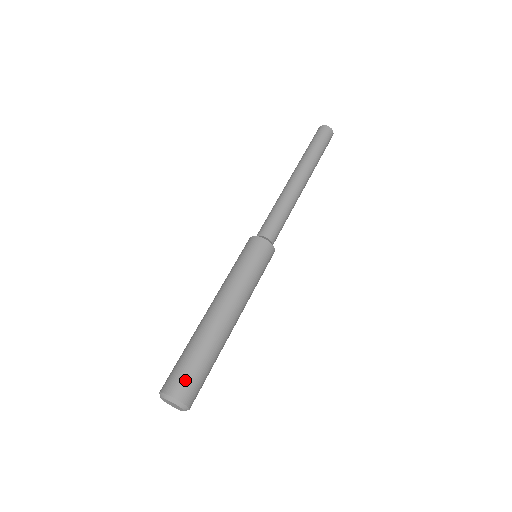
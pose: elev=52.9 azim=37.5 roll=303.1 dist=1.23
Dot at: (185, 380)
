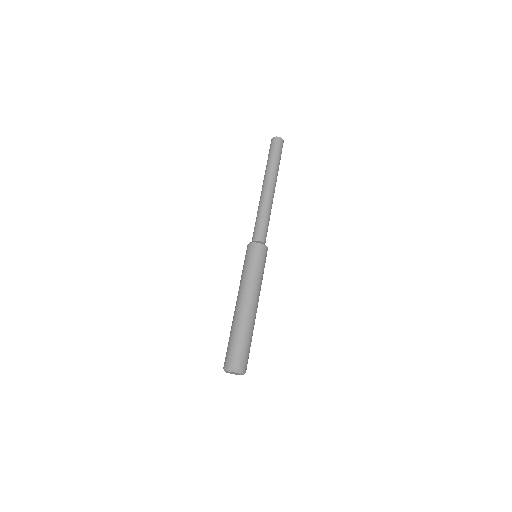
Dot at: (233, 355)
